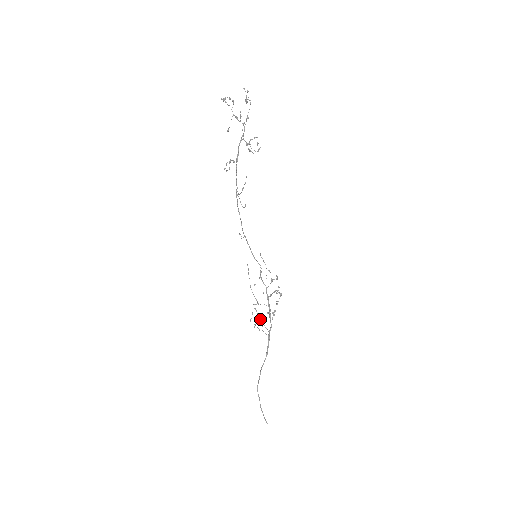
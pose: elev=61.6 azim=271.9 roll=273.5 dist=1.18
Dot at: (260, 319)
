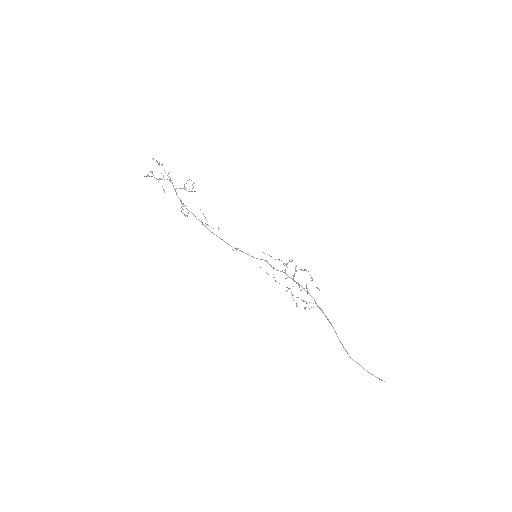
Dot at: (302, 300)
